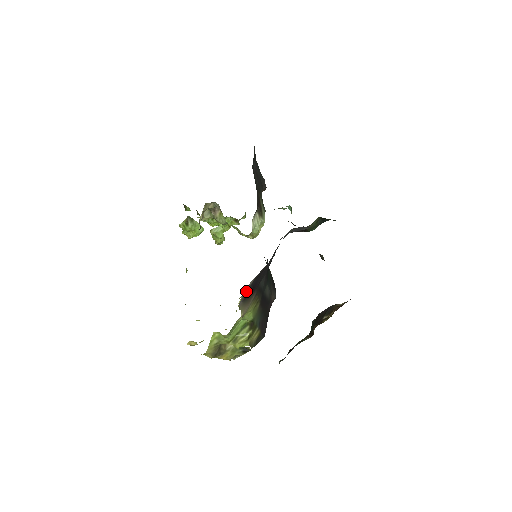
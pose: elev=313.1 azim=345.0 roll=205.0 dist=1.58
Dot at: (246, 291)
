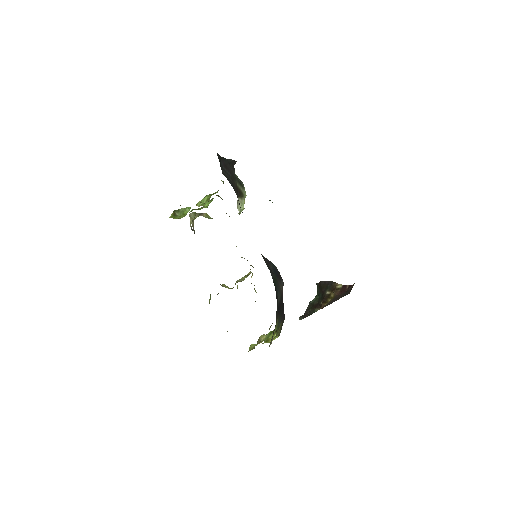
Dot at: occluded
